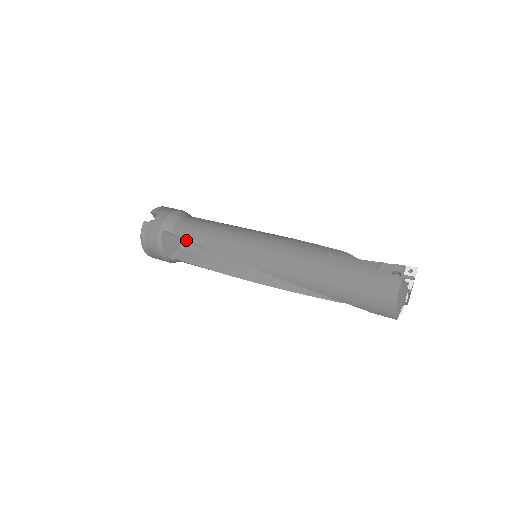
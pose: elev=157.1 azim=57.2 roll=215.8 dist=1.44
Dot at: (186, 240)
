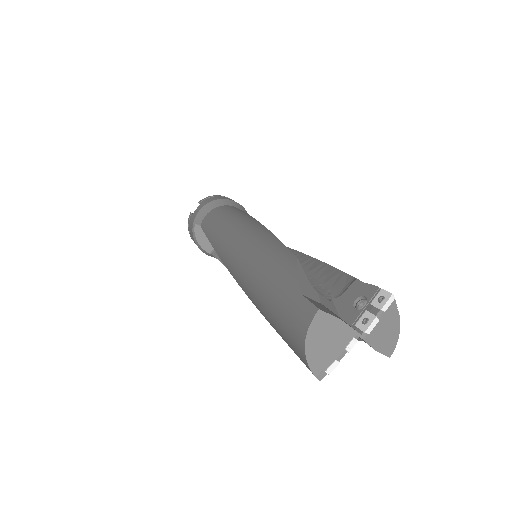
Dot at: occluded
